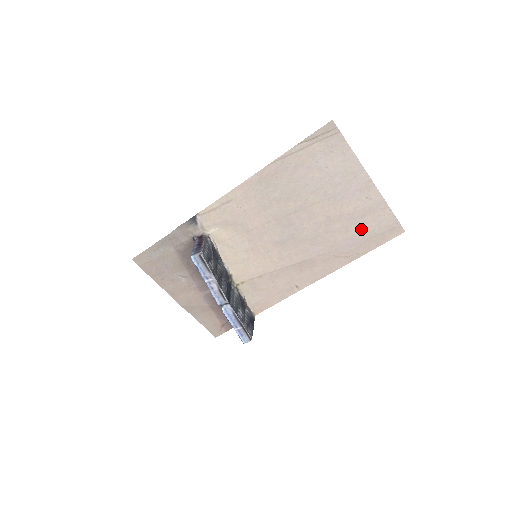
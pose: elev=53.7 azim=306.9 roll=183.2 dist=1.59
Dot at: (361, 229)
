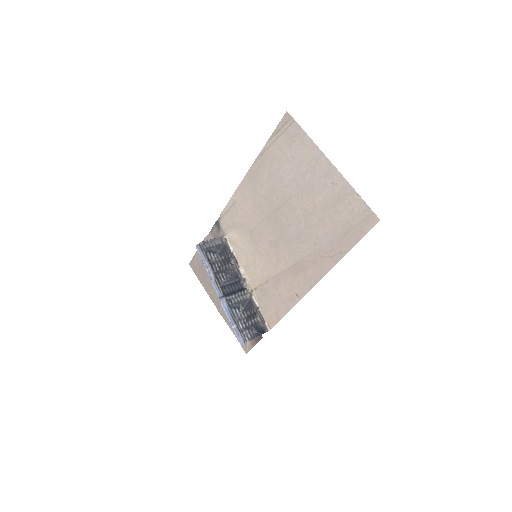
Dot at: (337, 221)
